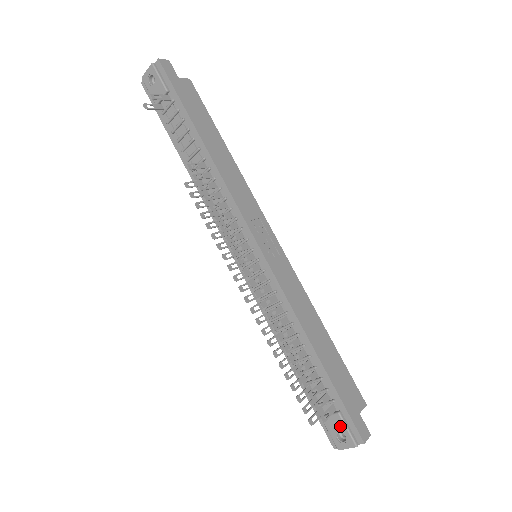
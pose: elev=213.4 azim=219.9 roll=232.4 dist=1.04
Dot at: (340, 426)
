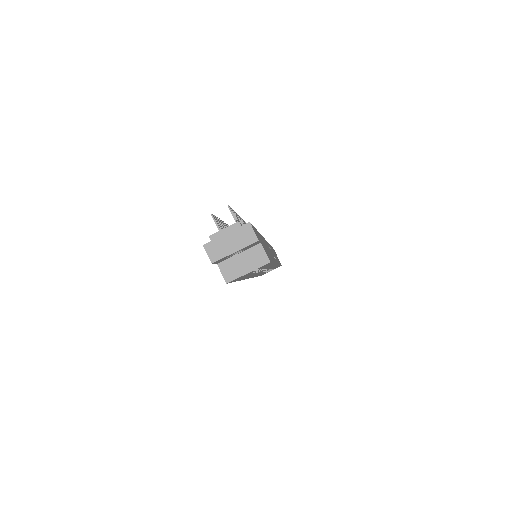
Dot at: occluded
